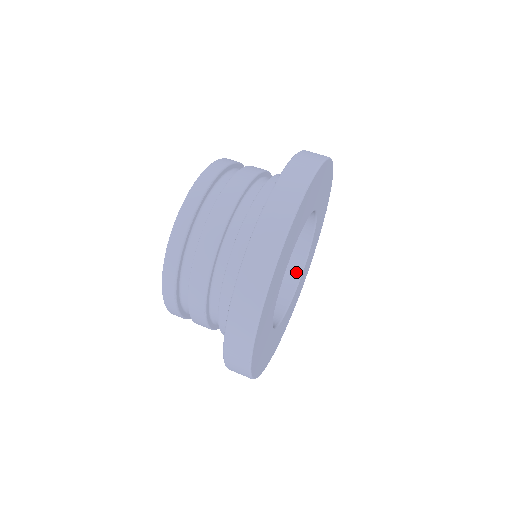
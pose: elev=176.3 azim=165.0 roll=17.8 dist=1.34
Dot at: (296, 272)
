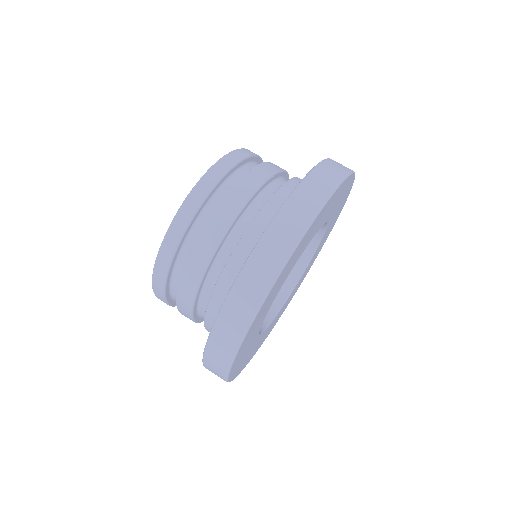
Dot at: (276, 305)
